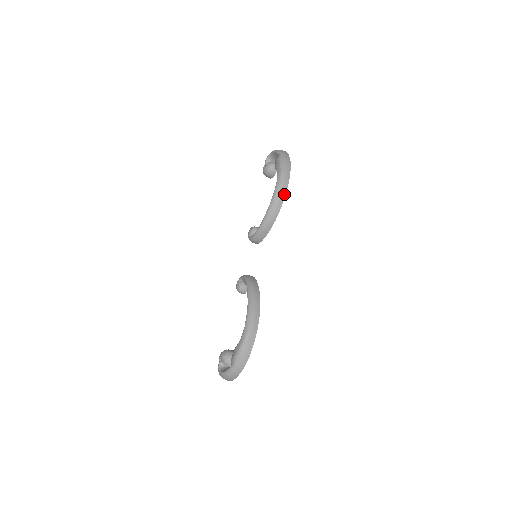
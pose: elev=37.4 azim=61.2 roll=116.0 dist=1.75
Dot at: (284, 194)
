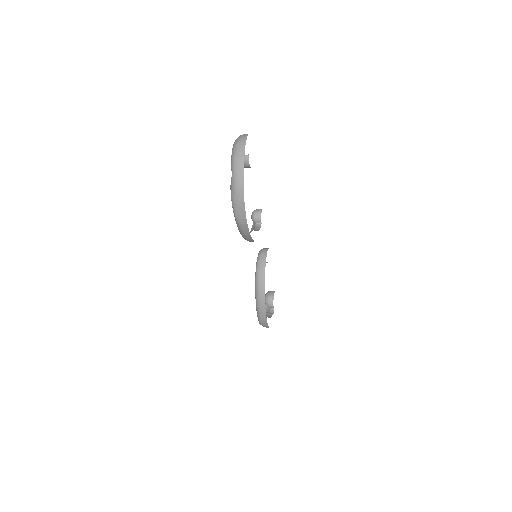
Dot at: (247, 232)
